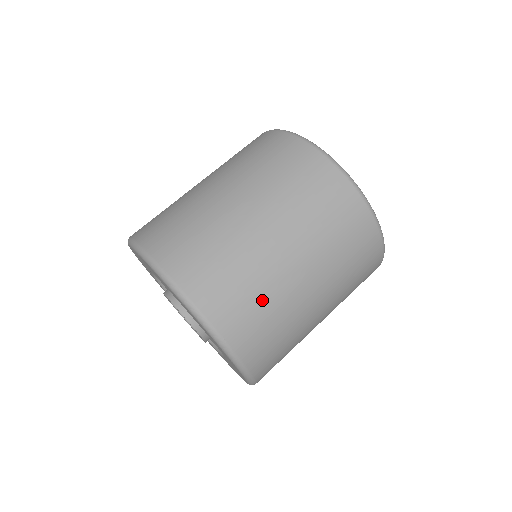
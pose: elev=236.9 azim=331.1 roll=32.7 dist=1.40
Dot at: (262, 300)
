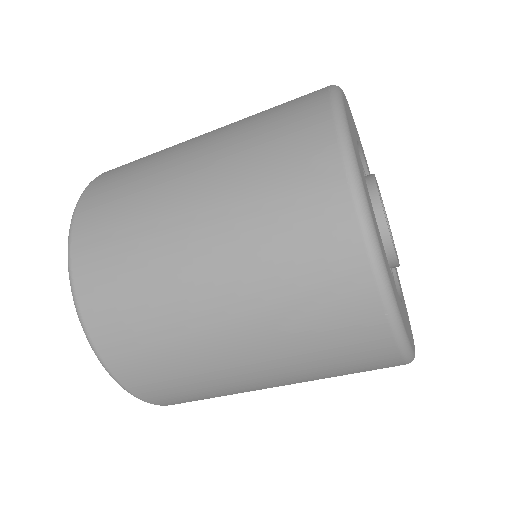
Dot at: (149, 317)
